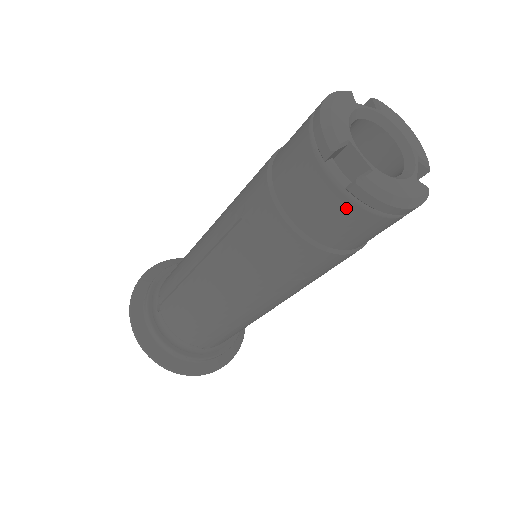
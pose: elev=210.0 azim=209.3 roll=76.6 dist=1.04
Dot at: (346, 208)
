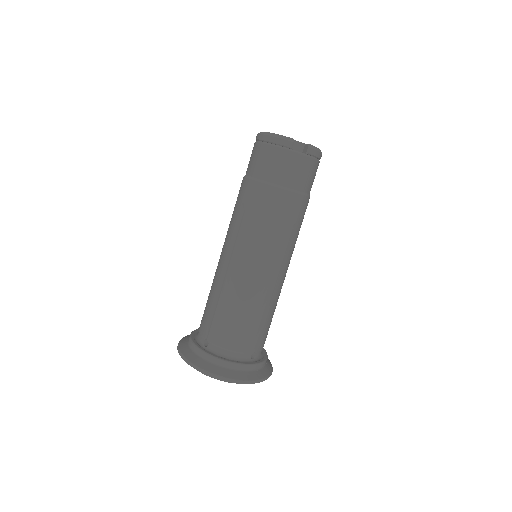
Dot at: (254, 147)
